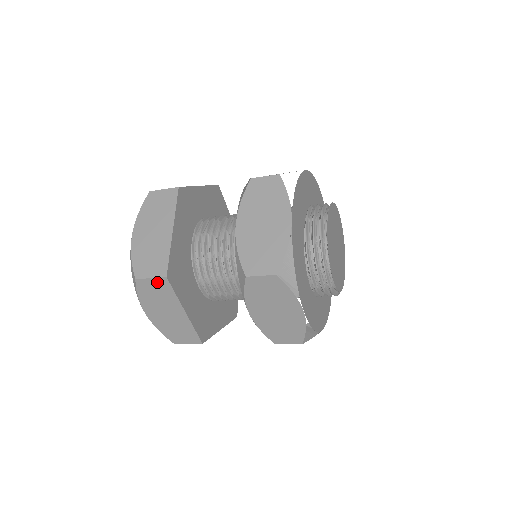
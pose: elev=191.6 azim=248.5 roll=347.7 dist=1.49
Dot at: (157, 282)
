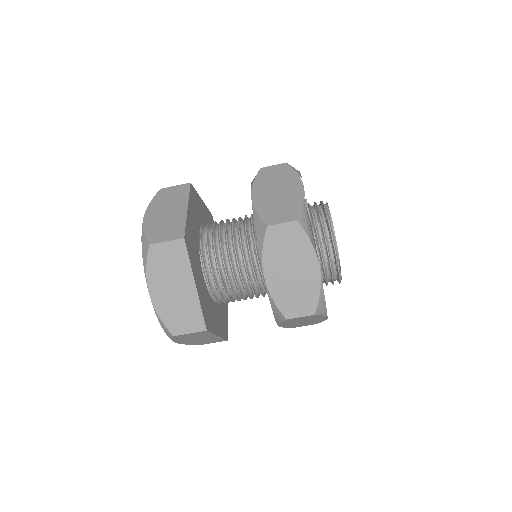
Dot at: (179, 188)
